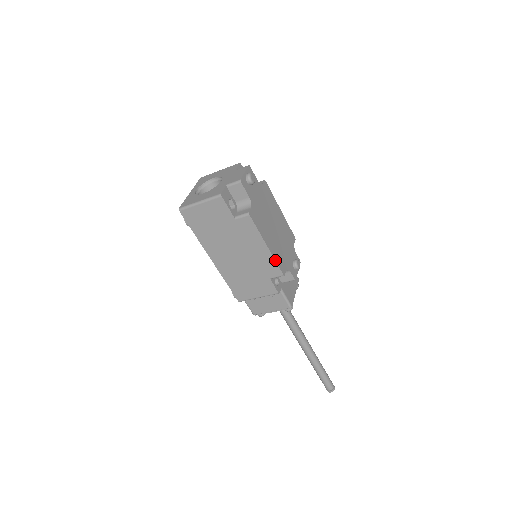
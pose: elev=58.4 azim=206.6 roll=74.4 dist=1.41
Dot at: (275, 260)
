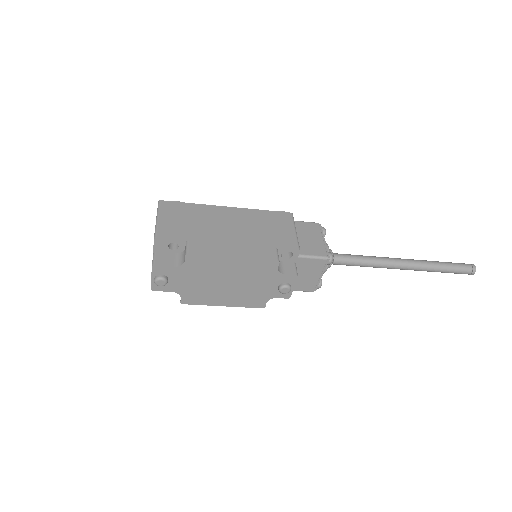
Dot at: occluded
